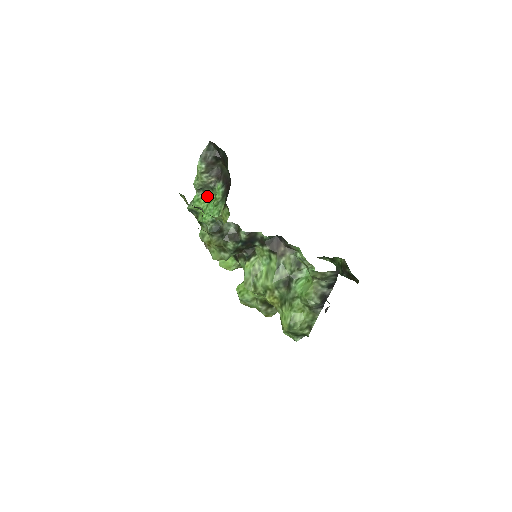
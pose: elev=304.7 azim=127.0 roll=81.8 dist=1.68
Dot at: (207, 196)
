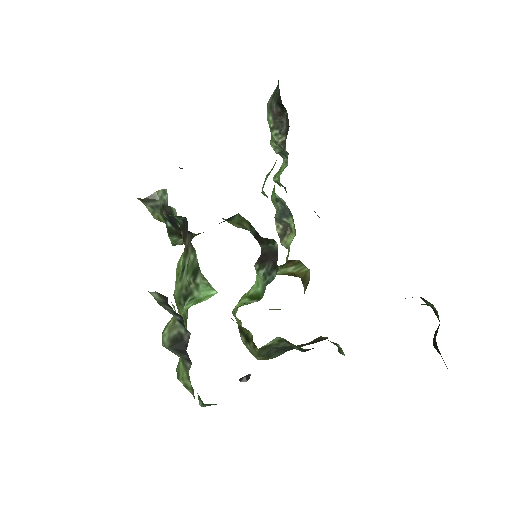
Dot at: (287, 164)
